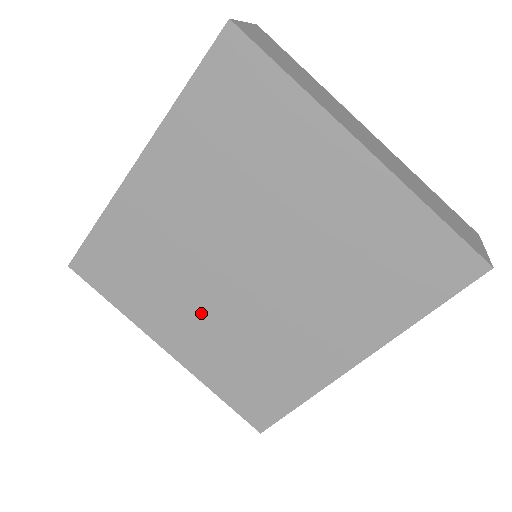
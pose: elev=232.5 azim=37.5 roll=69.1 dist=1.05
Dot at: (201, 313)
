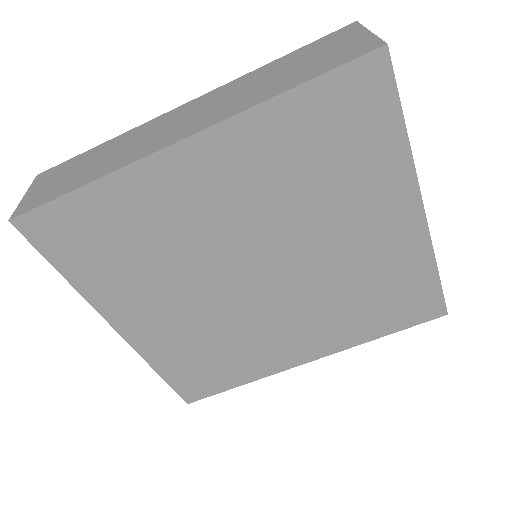
Dot at: (182, 303)
